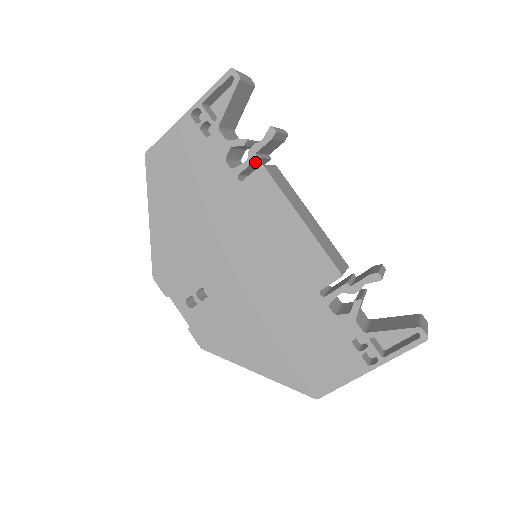
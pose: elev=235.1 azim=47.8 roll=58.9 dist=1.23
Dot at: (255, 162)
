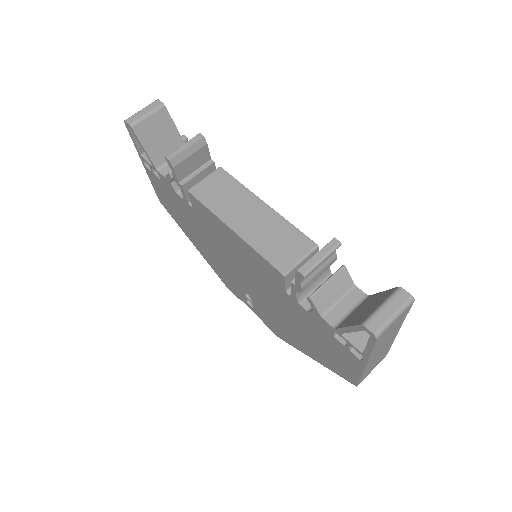
Dot at: (189, 186)
